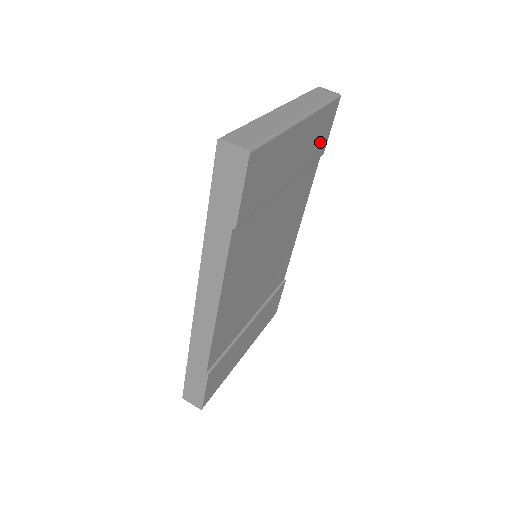
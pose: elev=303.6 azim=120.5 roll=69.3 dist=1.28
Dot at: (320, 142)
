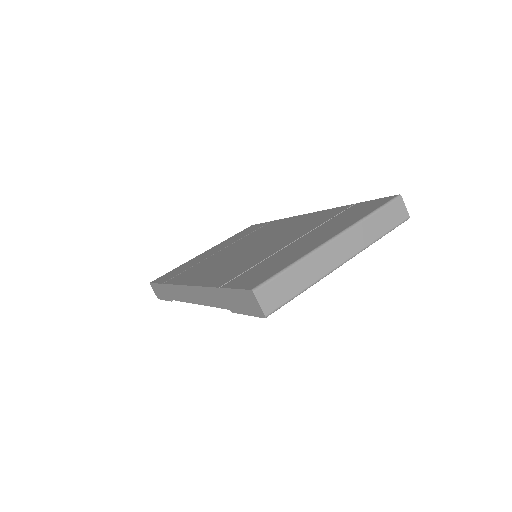
Dot at: occluded
